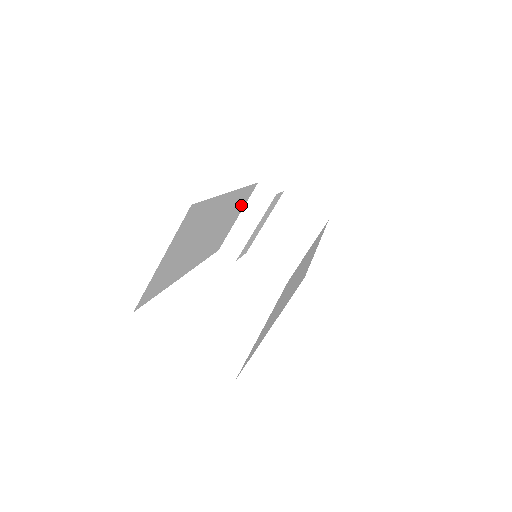
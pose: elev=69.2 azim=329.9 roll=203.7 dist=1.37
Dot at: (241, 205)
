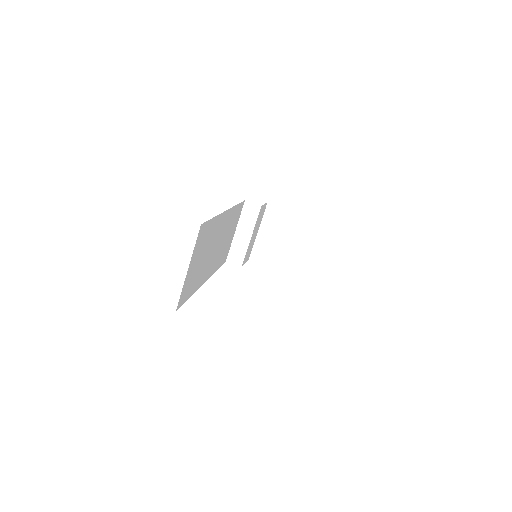
Dot at: (236, 221)
